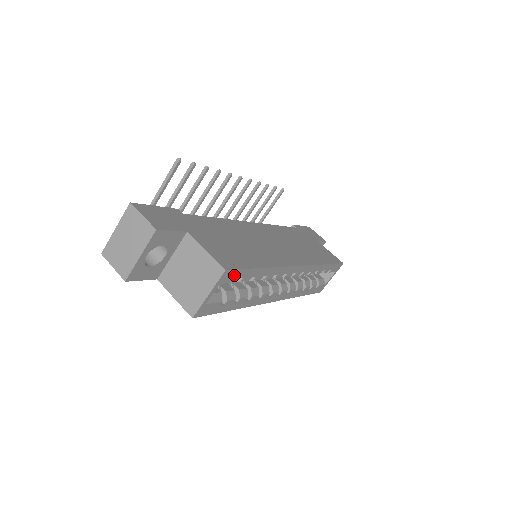
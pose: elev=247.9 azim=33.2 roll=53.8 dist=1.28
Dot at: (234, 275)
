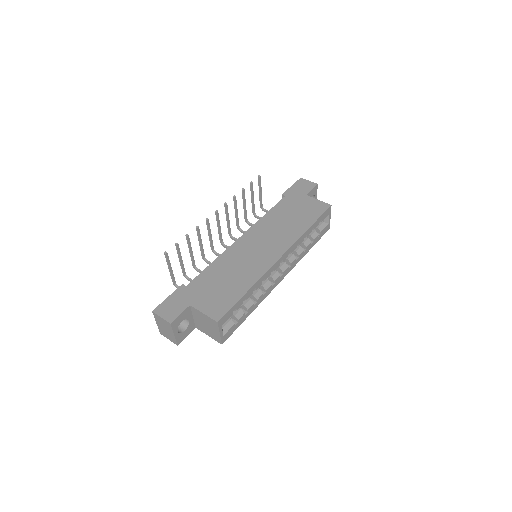
Dot at: (227, 315)
